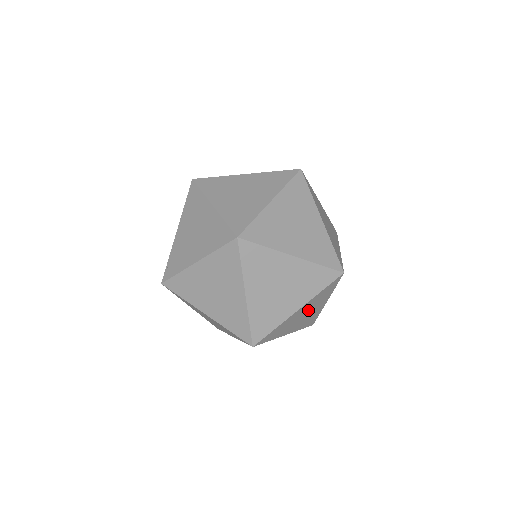
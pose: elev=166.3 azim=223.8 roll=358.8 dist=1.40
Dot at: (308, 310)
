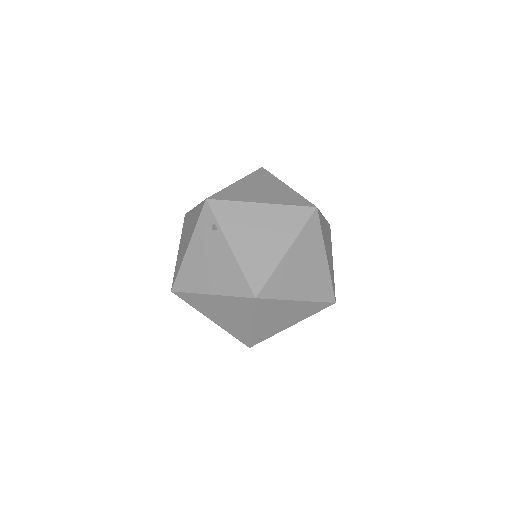
Dot at: occluded
